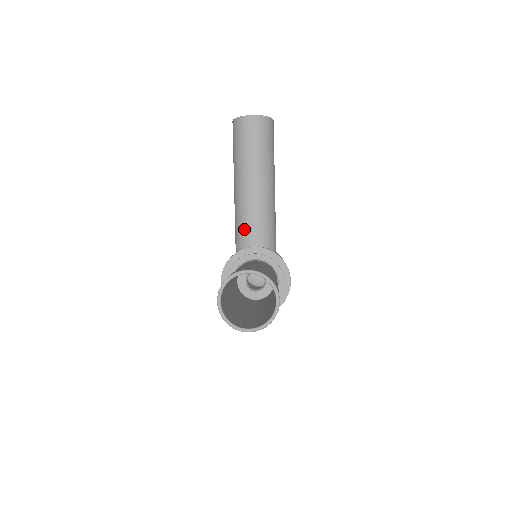
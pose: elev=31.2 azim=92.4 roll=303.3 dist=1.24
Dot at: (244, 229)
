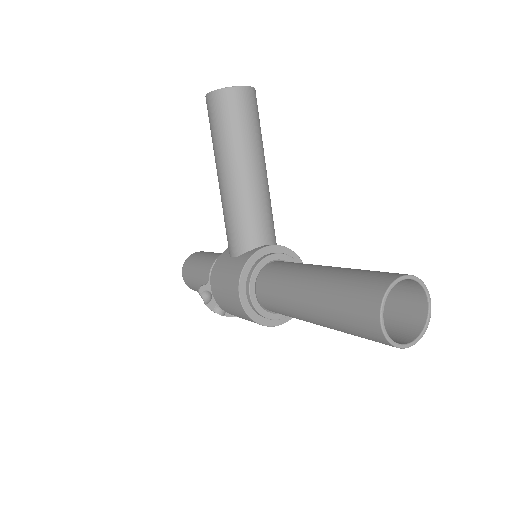
Dot at: (249, 226)
